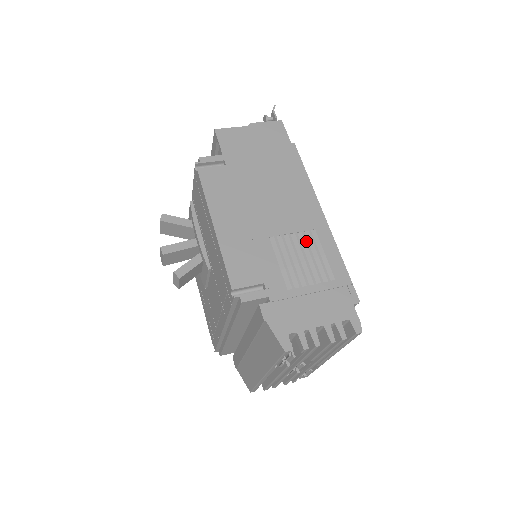
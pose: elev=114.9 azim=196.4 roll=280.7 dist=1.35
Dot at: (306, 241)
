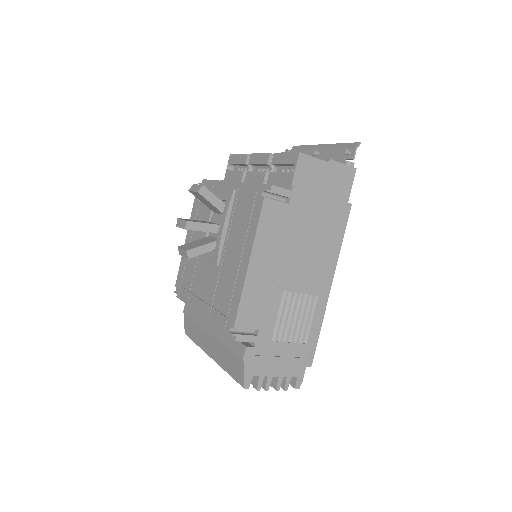
Dot at: (306, 304)
